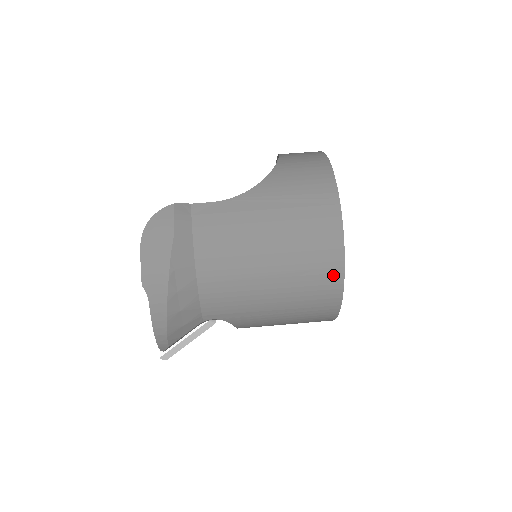
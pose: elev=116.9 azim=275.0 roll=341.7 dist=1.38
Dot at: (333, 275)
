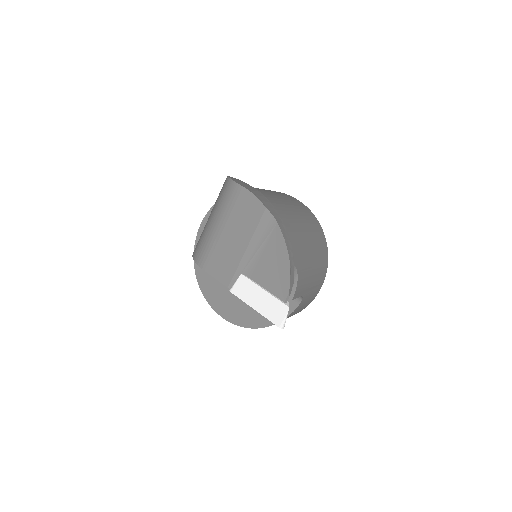
Dot at: (318, 225)
